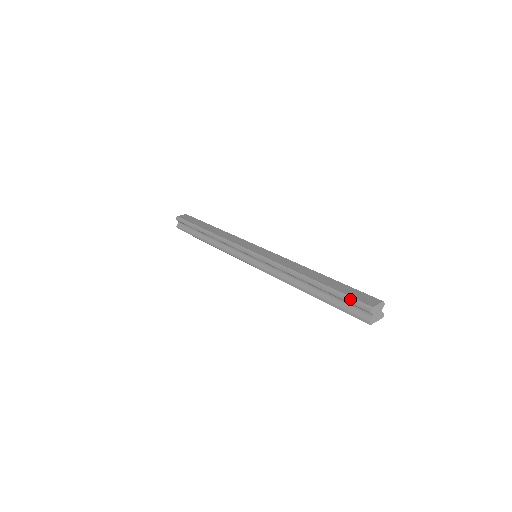
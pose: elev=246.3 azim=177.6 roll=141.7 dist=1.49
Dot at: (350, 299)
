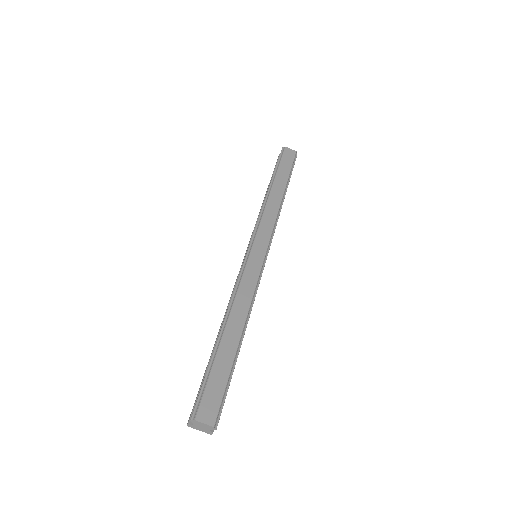
Dot at: (203, 389)
